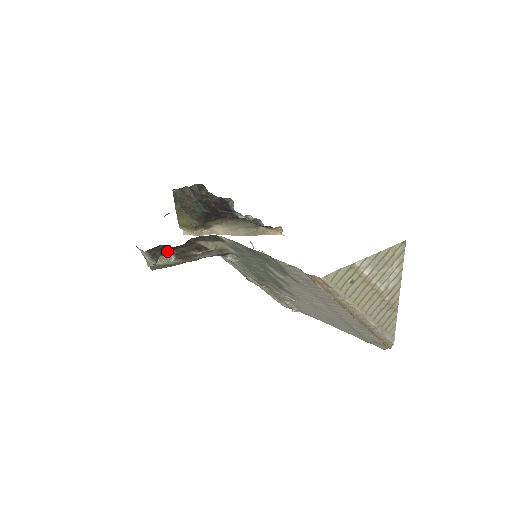
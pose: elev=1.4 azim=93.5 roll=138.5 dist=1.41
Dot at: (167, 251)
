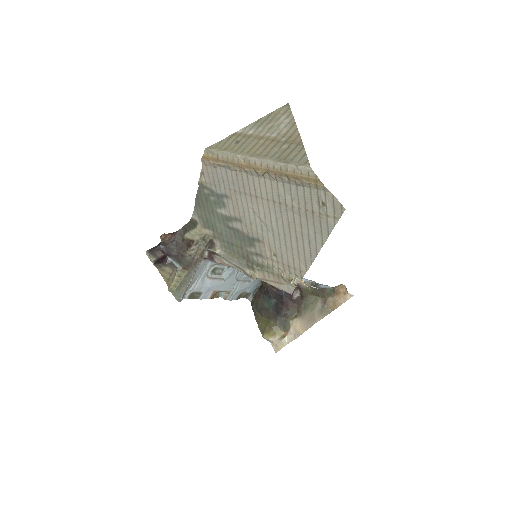
Dot at: (173, 262)
